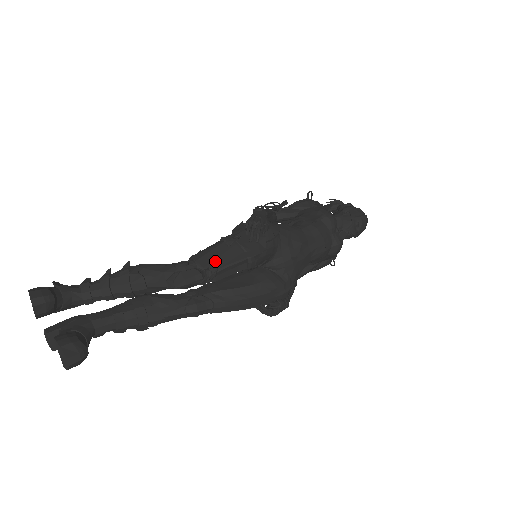
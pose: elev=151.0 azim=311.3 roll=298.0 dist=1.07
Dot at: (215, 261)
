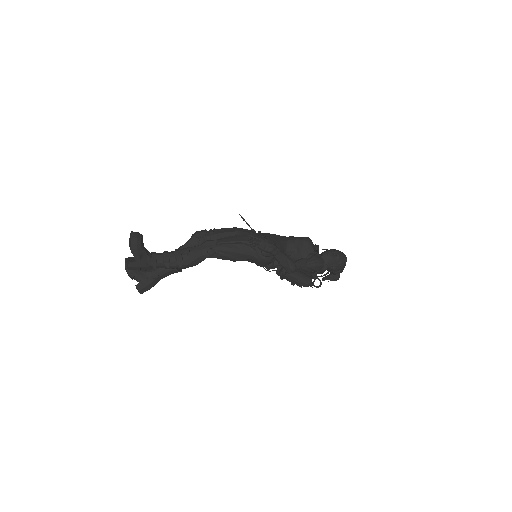
Dot at: occluded
